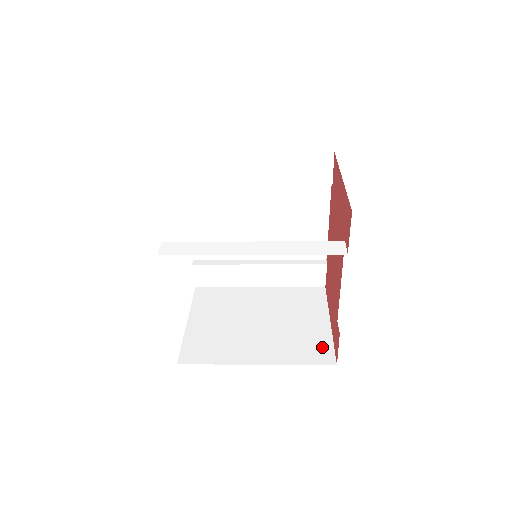
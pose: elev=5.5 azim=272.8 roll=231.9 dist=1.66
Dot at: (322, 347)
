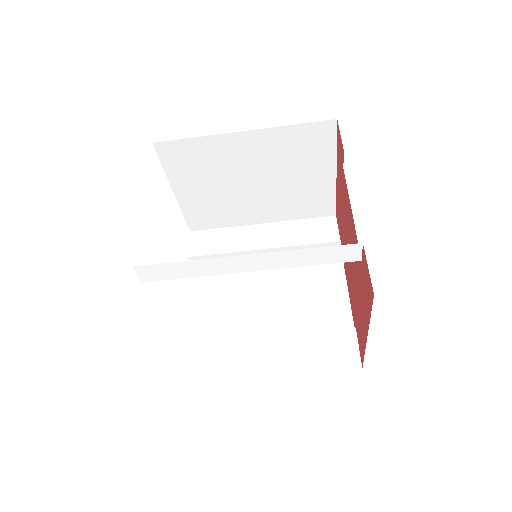
Dot at: occluded
